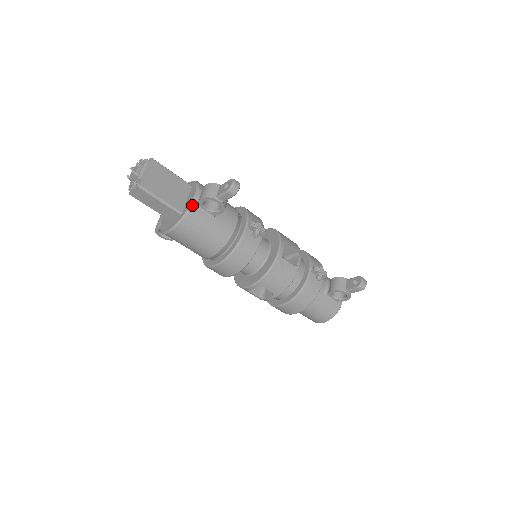
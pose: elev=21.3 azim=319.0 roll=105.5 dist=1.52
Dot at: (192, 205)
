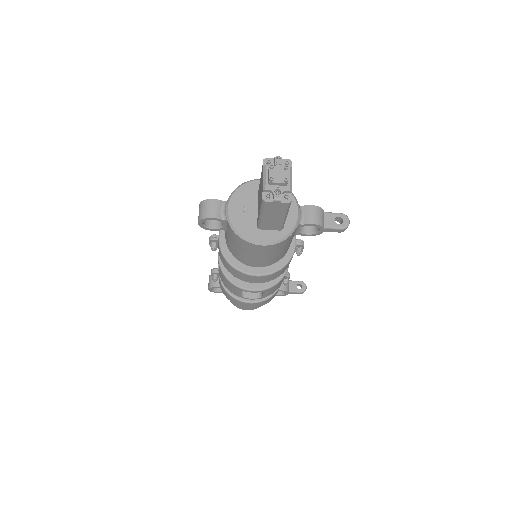
Dot at: (297, 225)
